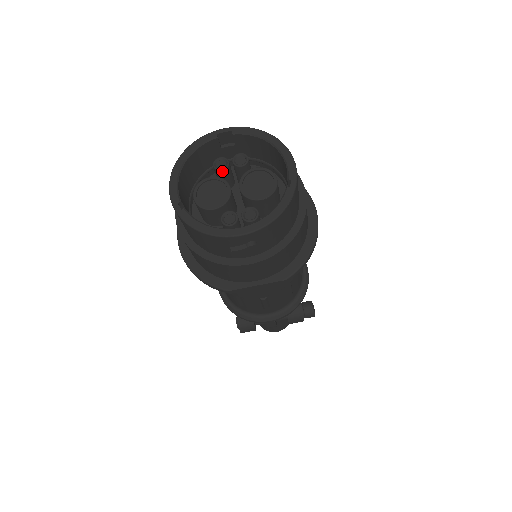
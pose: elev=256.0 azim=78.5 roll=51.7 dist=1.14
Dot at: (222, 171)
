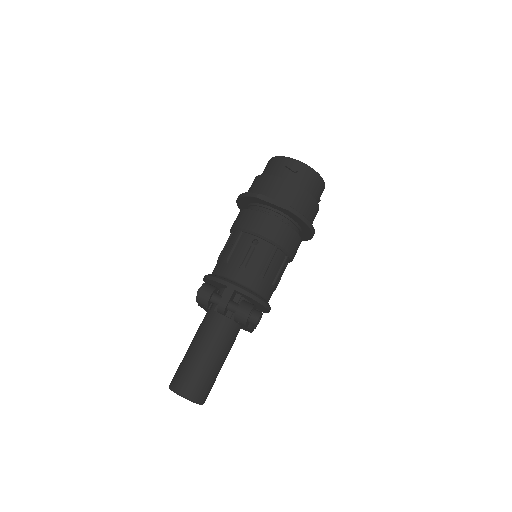
Dot at: occluded
